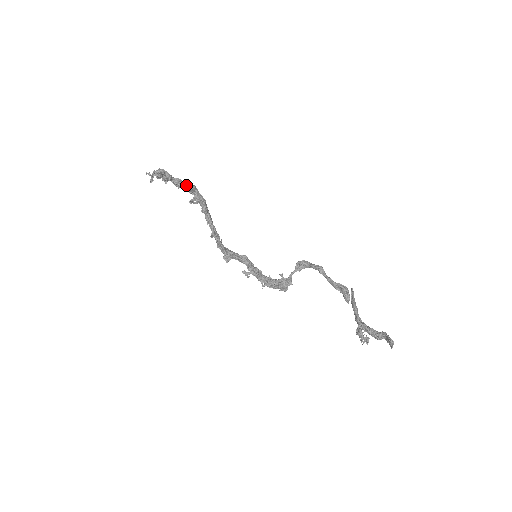
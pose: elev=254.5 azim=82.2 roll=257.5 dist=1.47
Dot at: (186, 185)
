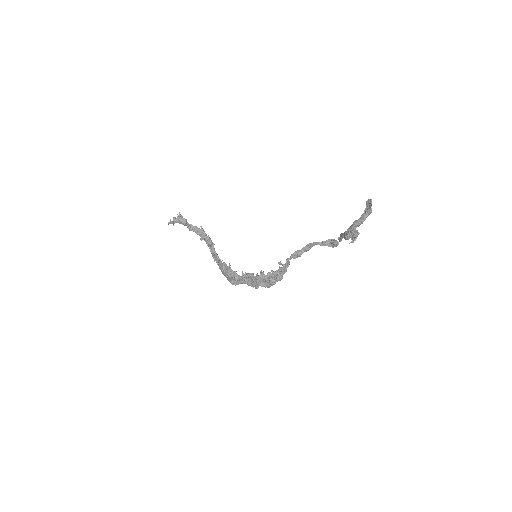
Dot at: (198, 229)
